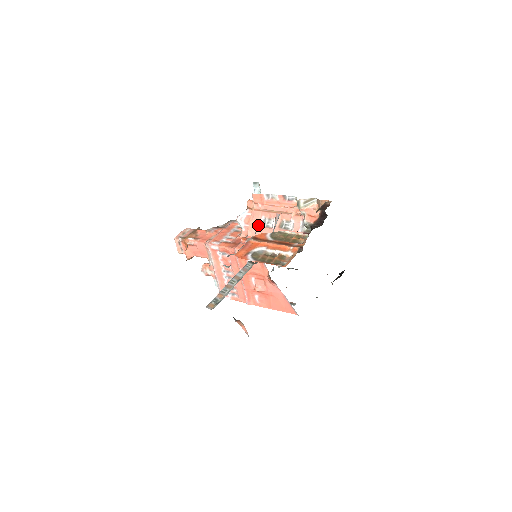
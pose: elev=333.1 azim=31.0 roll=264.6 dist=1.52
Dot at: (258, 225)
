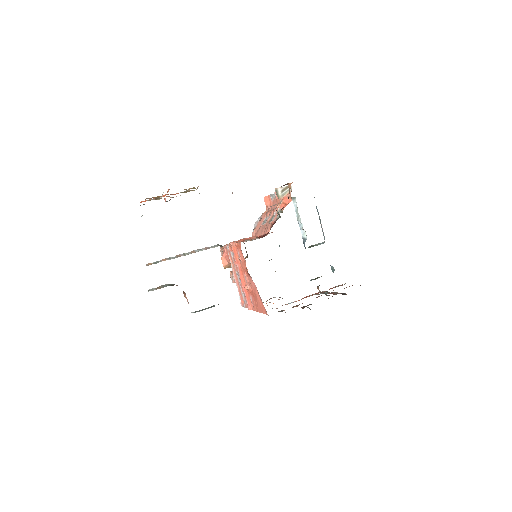
Dot at: occluded
